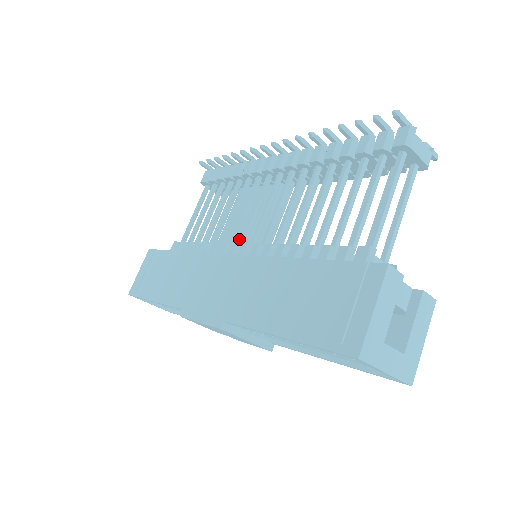
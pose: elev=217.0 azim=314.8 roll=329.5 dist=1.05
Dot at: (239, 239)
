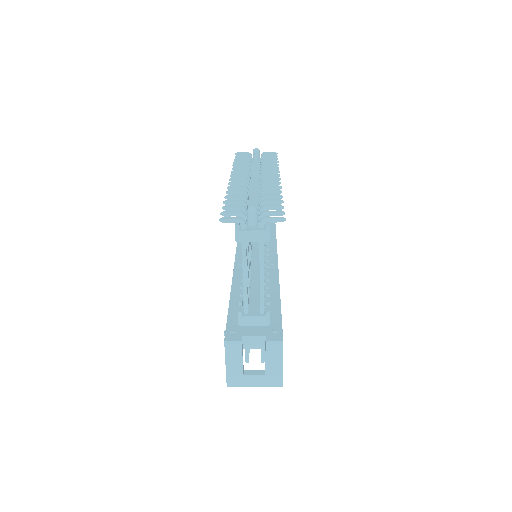
Dot at: occluded
